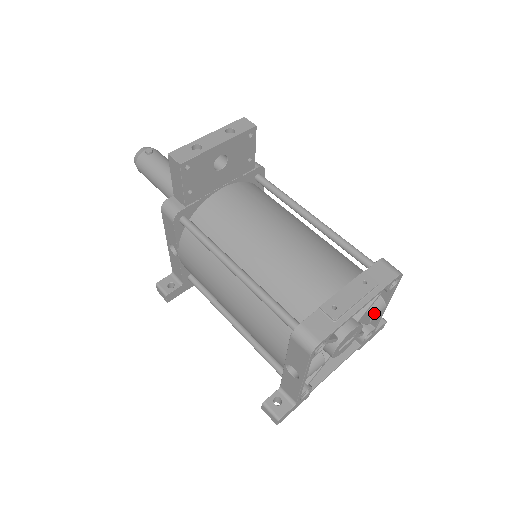
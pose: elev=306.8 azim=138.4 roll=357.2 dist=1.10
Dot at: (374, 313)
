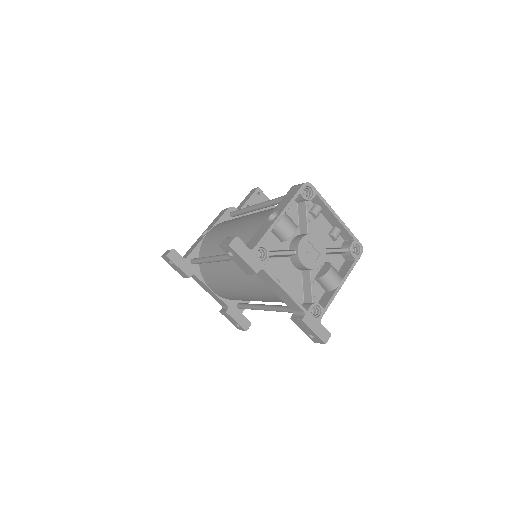
Dot at: (334, 269)
